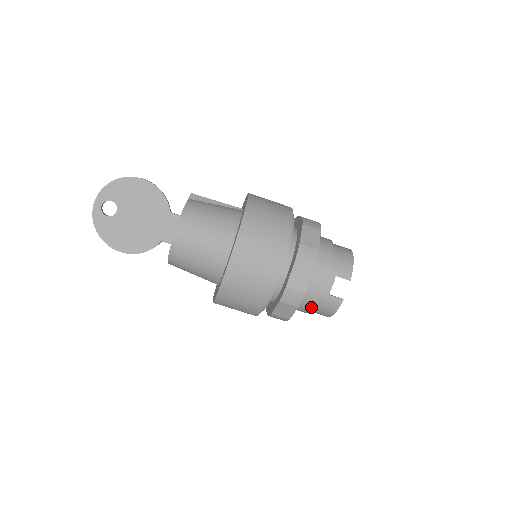
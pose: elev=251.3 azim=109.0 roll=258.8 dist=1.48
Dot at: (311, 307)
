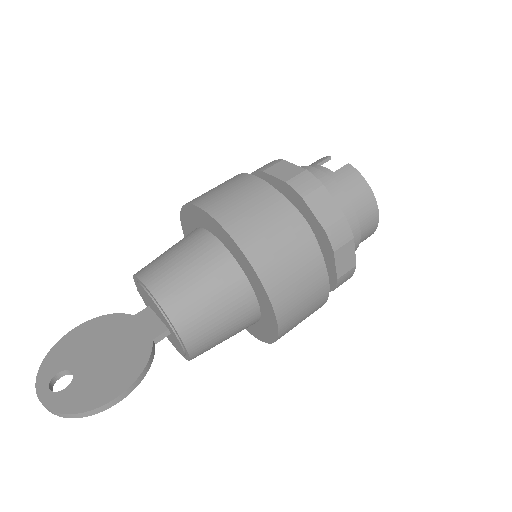
Dot at: (342, 195)
